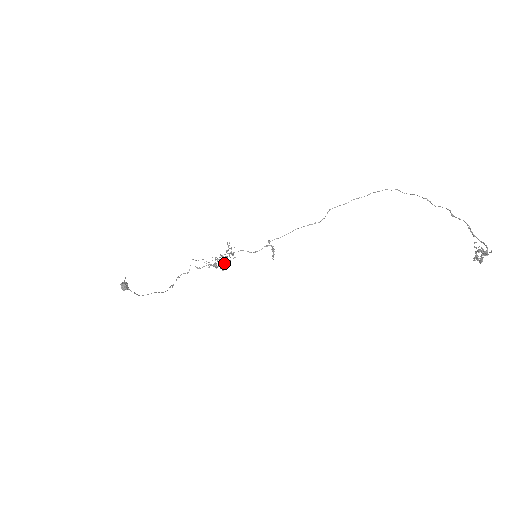
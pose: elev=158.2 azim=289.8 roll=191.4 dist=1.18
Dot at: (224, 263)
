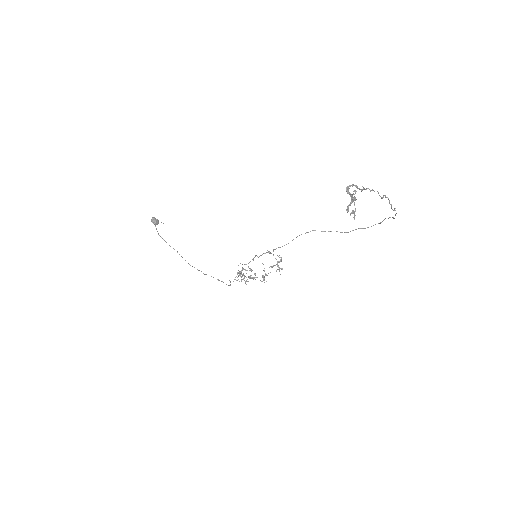
Dot at: occluded
